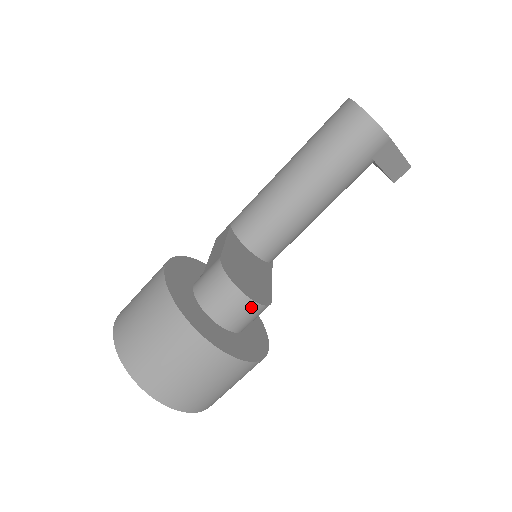
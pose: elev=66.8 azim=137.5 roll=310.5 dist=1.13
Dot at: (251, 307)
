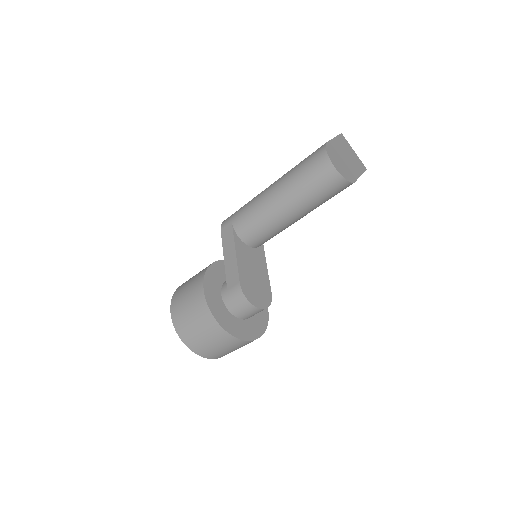
Dot at: (262, 310)
